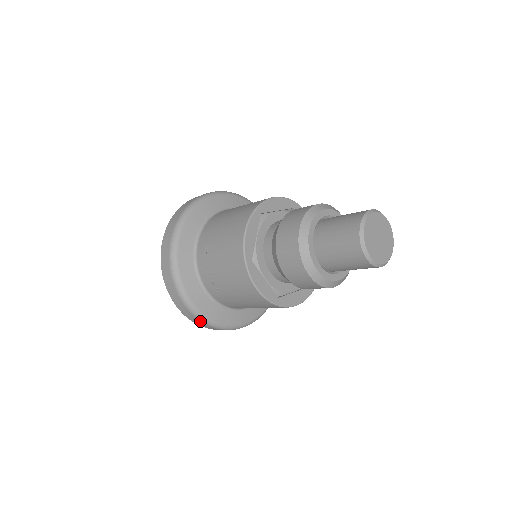
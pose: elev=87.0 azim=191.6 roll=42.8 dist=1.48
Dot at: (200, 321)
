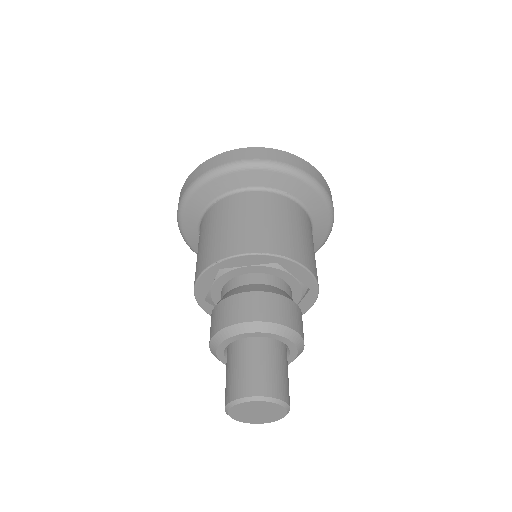
Dot at: occluded
